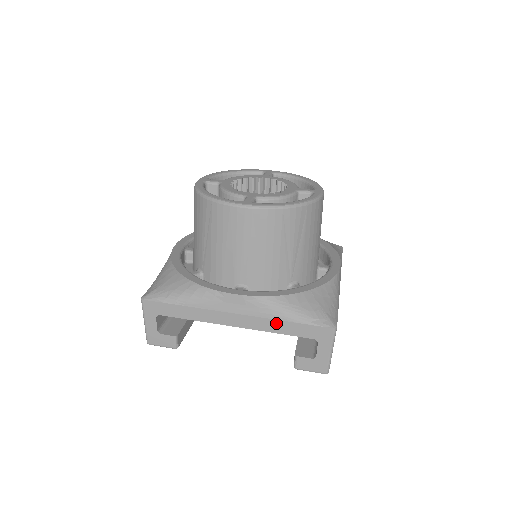
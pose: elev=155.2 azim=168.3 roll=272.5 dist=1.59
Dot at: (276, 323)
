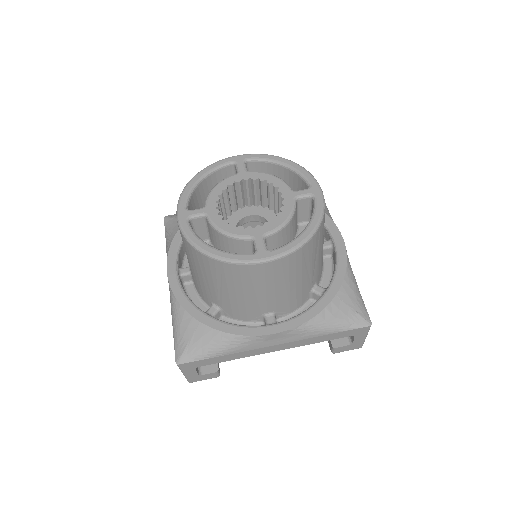
Dot at: (316, 338)
